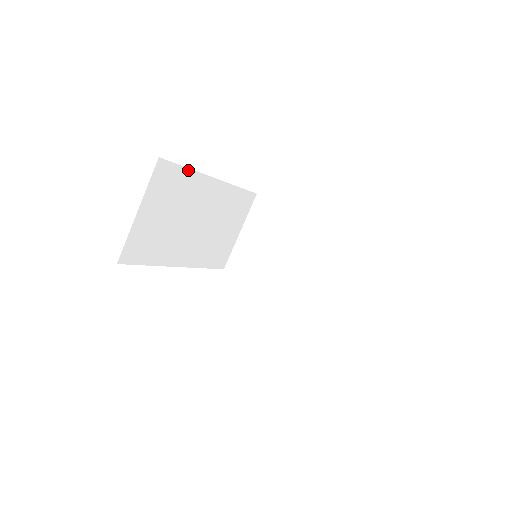
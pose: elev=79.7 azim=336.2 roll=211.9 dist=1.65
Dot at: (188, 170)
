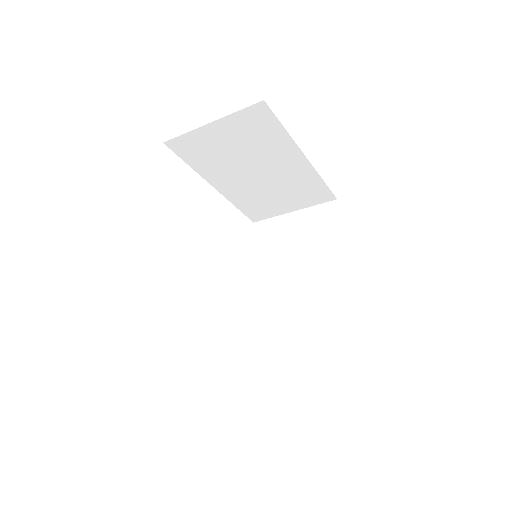
Dot at: occluded
